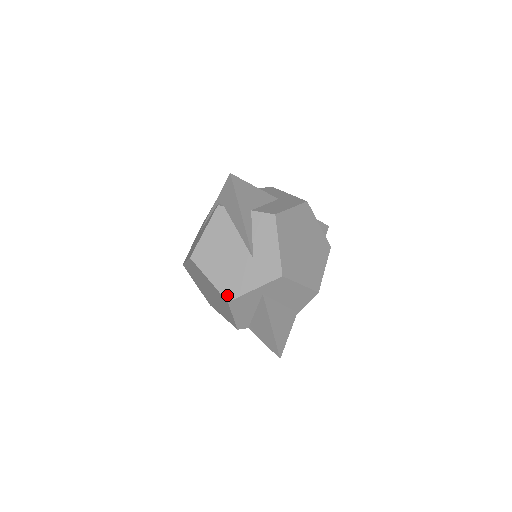
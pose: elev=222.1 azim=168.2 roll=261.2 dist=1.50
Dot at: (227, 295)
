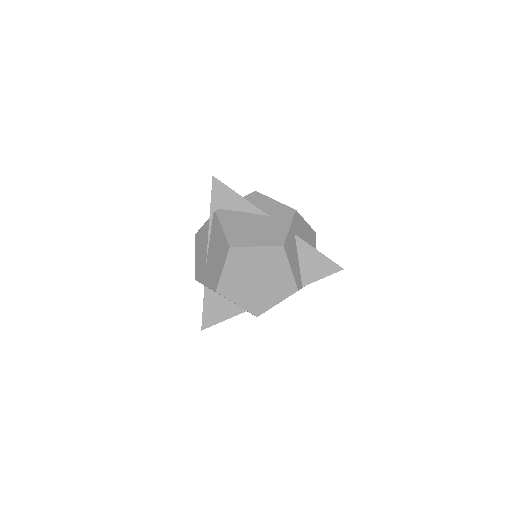
Dot at: (278, 243)
